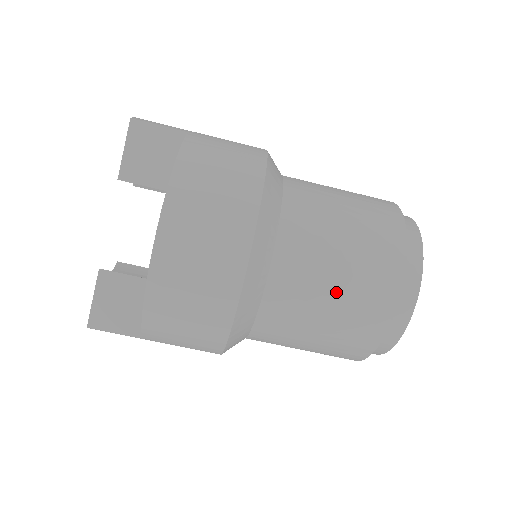
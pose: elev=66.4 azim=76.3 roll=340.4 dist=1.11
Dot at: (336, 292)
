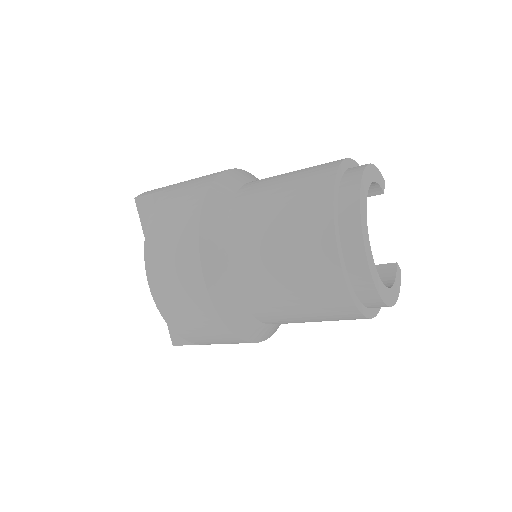
Dot at: (286, 274)
